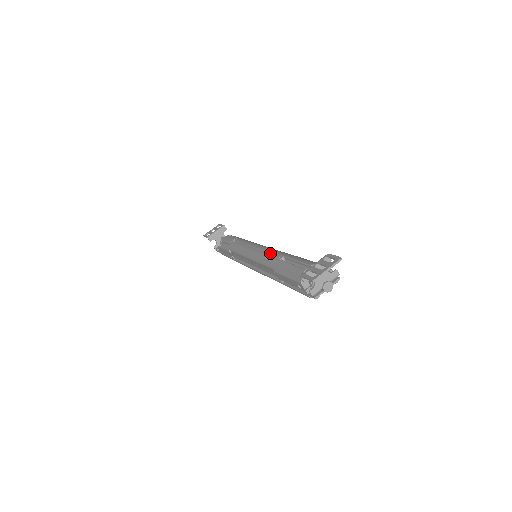
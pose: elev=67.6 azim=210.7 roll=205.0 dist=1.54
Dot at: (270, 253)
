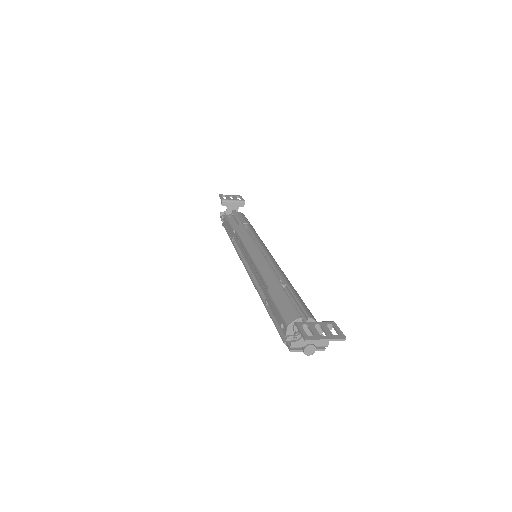
Dot at: (274, 268)
